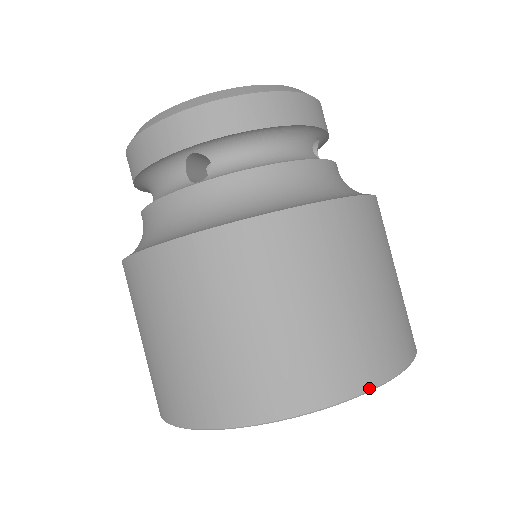
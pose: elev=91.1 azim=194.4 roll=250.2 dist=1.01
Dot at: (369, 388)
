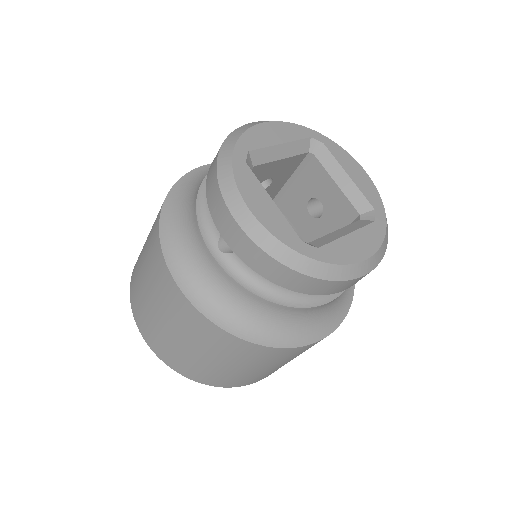
Dot at: occluded
